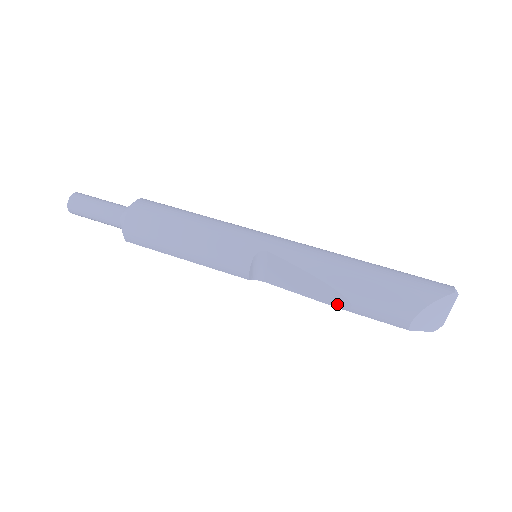
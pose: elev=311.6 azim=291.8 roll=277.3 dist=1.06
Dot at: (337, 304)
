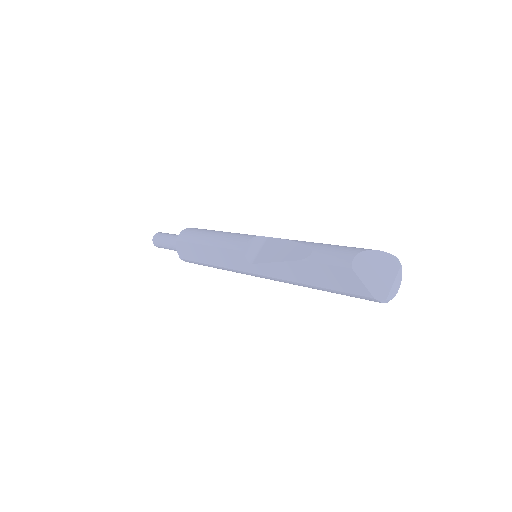
Dot at: (301, 257)
